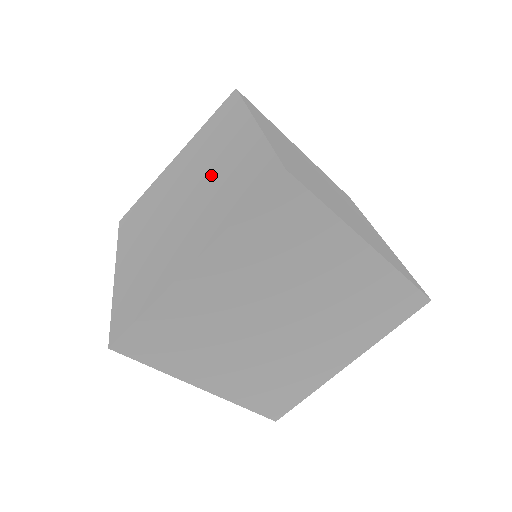
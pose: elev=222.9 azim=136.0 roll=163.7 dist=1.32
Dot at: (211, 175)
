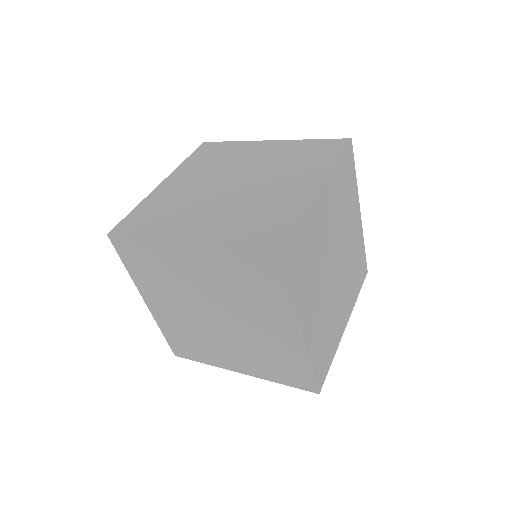
Dot at: (259, 165)
